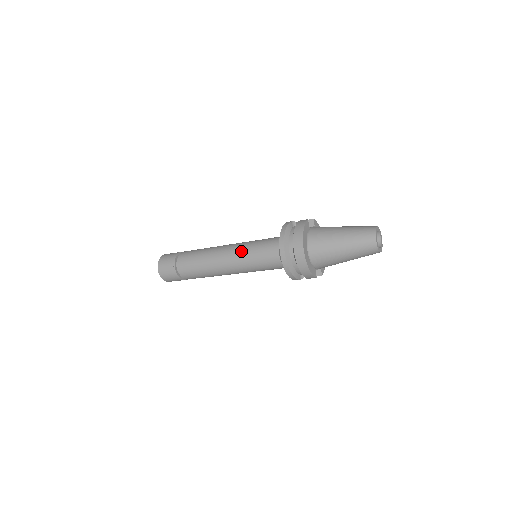
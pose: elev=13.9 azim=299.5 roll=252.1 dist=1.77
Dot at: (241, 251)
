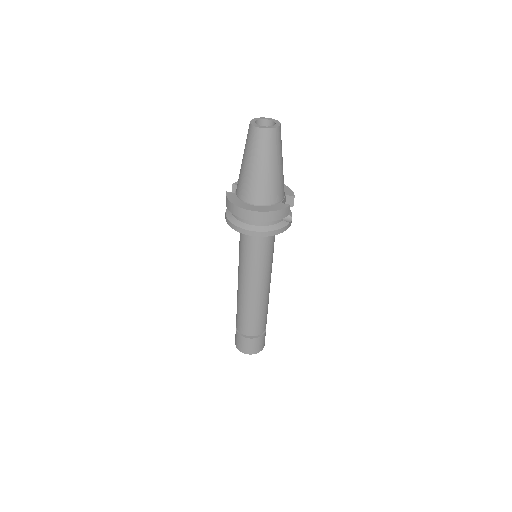
Dot at: (243, 270)
